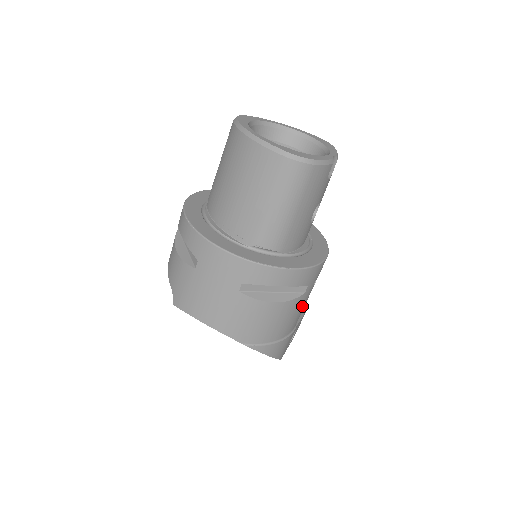
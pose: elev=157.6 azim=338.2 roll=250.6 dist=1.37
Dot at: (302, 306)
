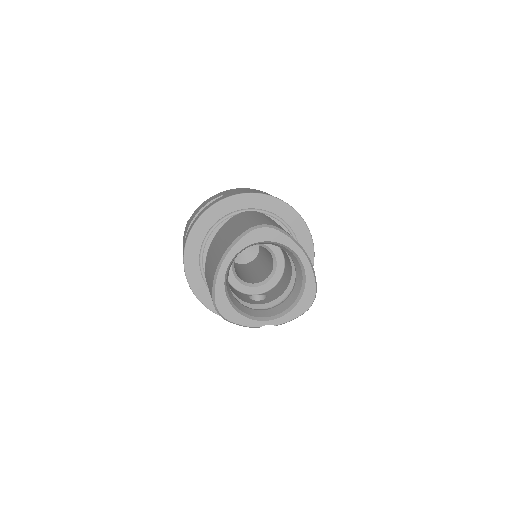
Dot at: occluded
